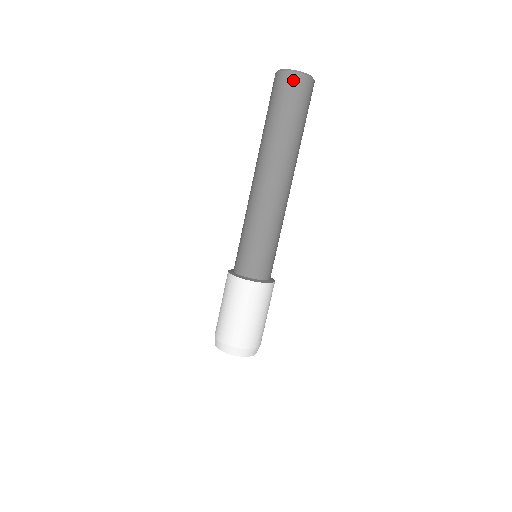
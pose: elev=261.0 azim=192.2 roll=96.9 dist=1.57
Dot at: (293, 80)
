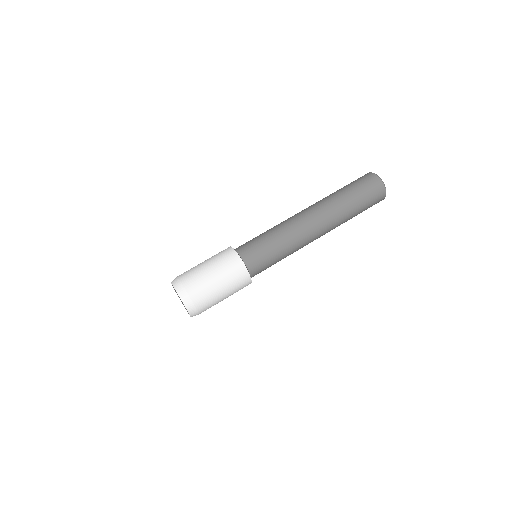
Dot at: (378, 185)
